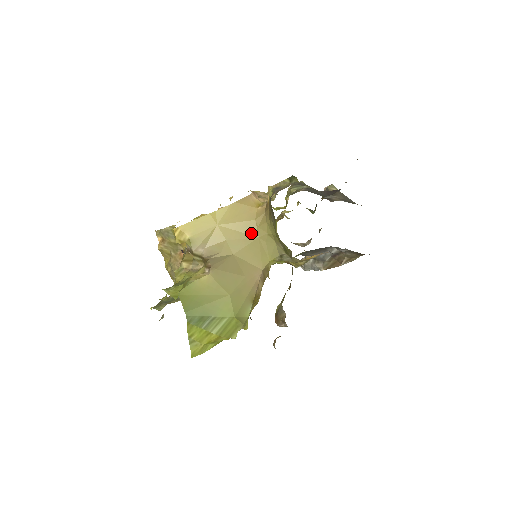
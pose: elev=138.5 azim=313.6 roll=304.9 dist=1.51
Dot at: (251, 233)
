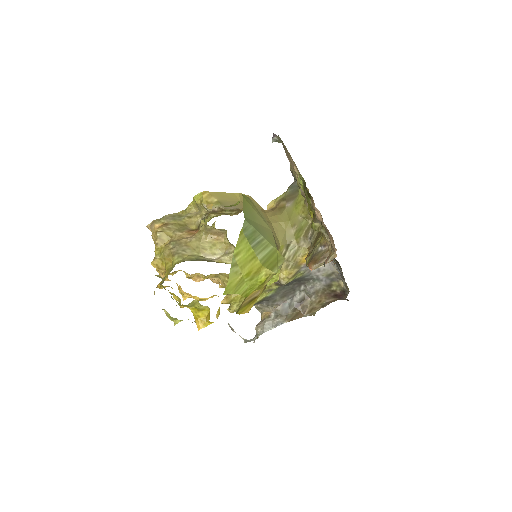
Dot at: (266, 218)
